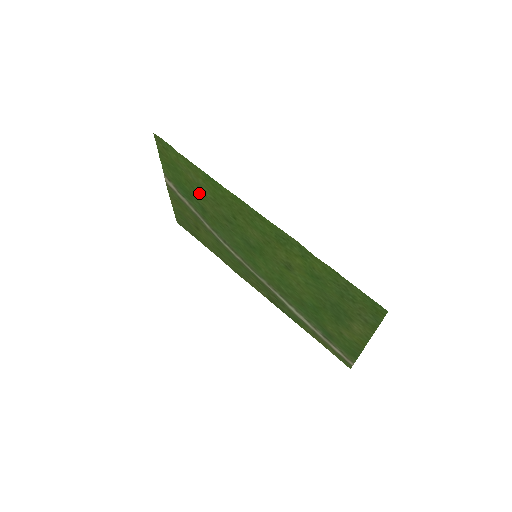
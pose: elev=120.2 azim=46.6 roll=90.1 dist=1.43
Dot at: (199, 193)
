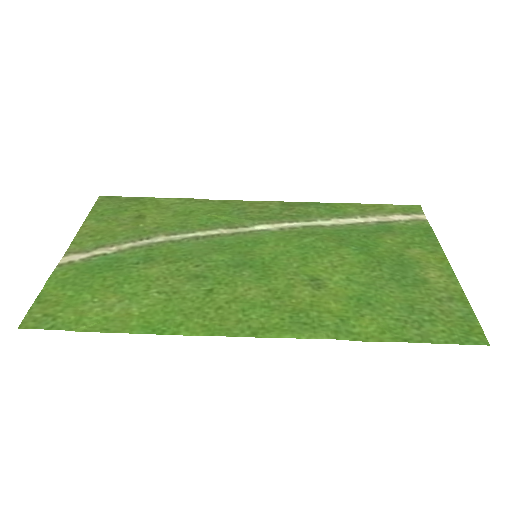
Dot at: (134, 283)
